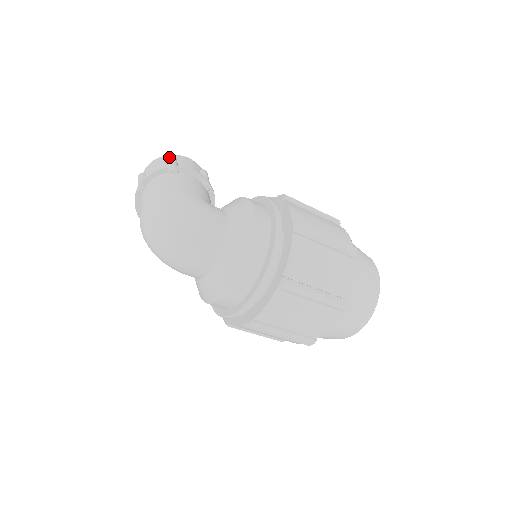
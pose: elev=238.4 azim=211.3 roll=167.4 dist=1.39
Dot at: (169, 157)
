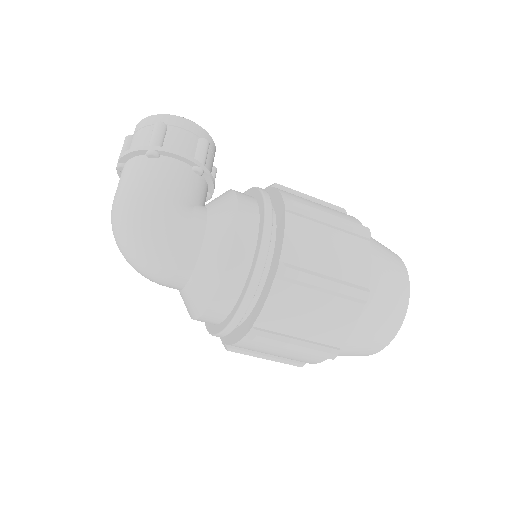
Dot at: (155, 126)
